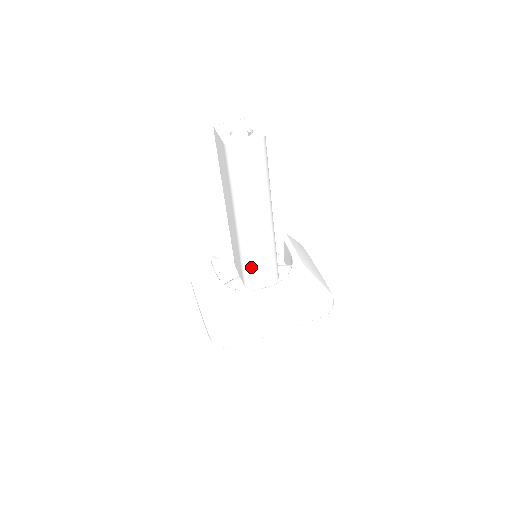
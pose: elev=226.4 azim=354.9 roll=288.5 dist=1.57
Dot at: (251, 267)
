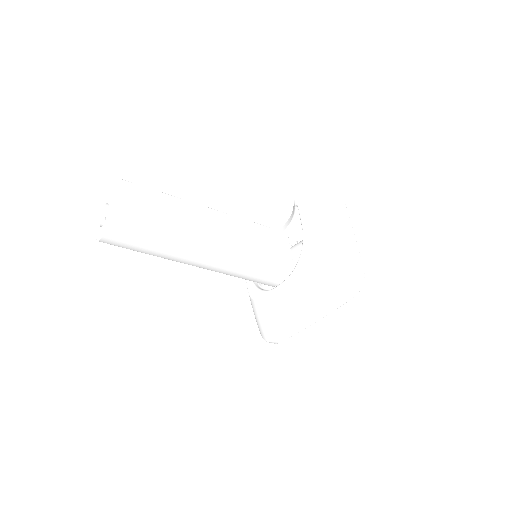
Dot at: (246, 279)
